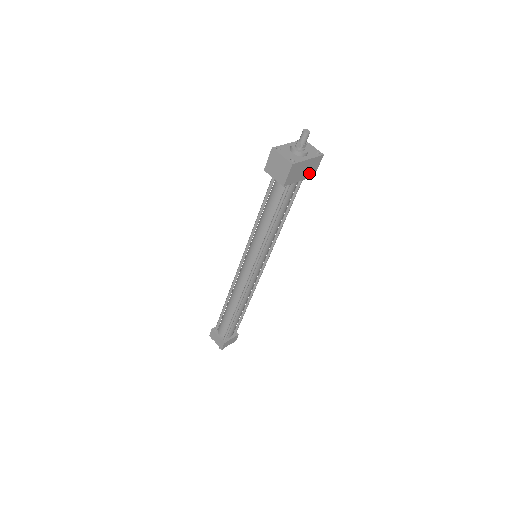
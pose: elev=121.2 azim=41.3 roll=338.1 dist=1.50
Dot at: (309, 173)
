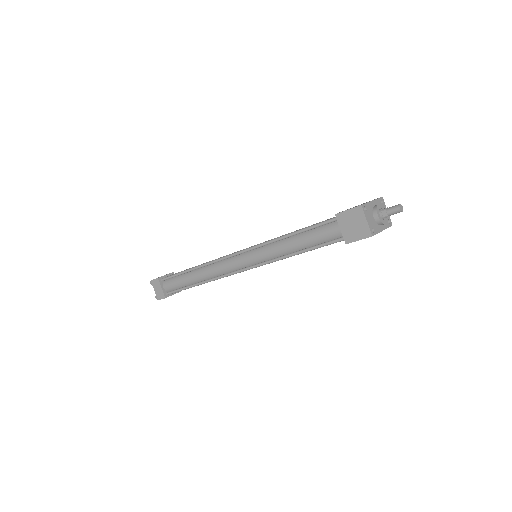
Dot at: occluded
